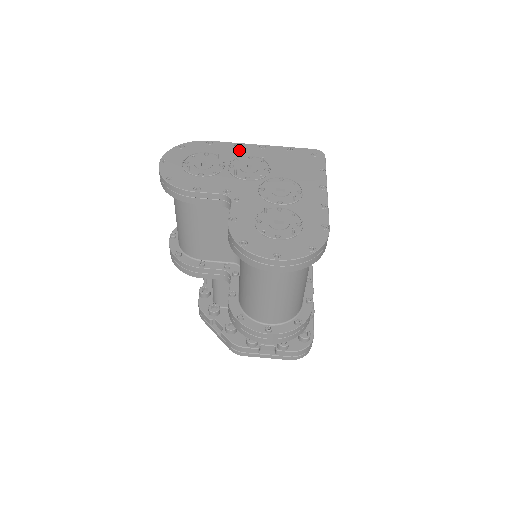
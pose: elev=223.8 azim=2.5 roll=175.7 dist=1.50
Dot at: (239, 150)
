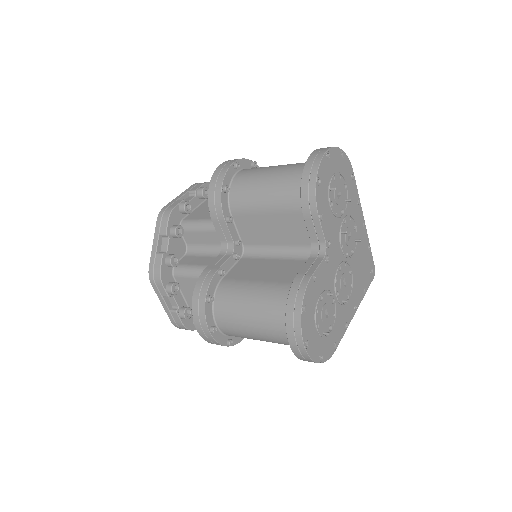
Dot at: (356, 209)
